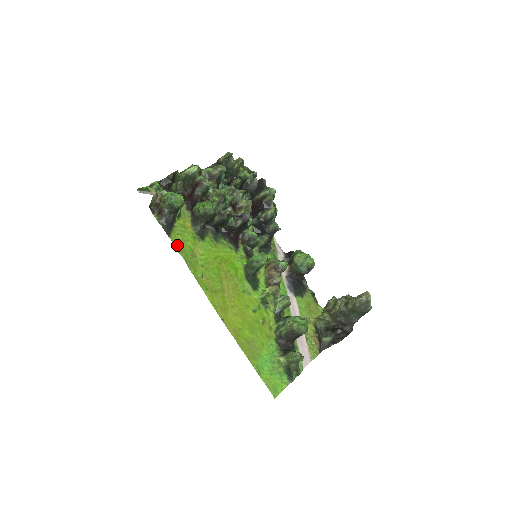
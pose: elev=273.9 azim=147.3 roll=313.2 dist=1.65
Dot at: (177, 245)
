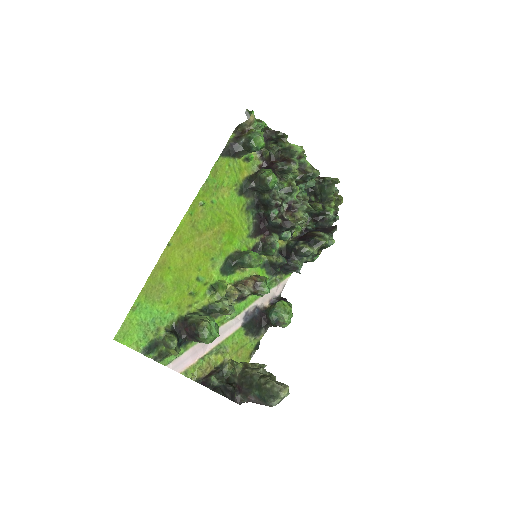
Dot at: (217, 167)
